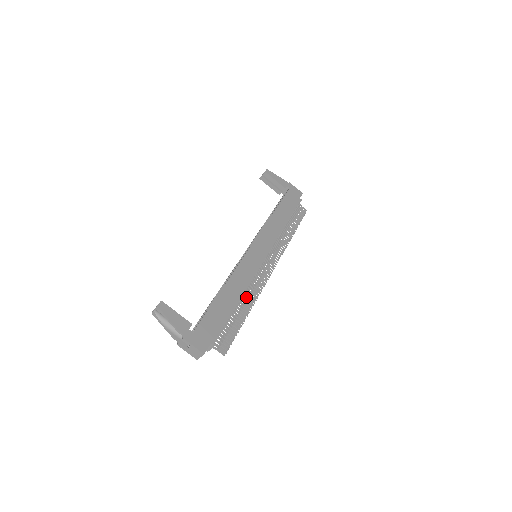
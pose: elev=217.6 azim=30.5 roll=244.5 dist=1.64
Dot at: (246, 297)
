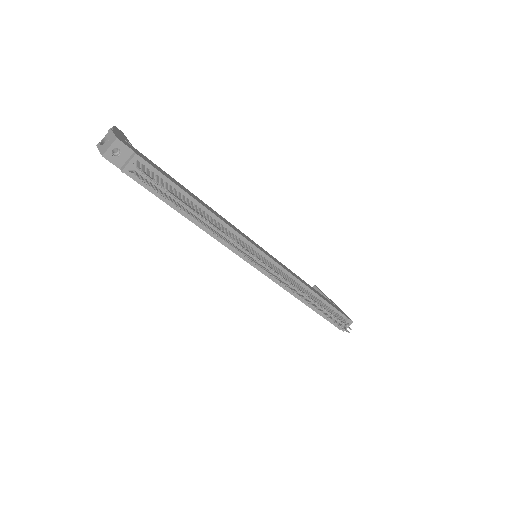
Dot at: (214, 224)
